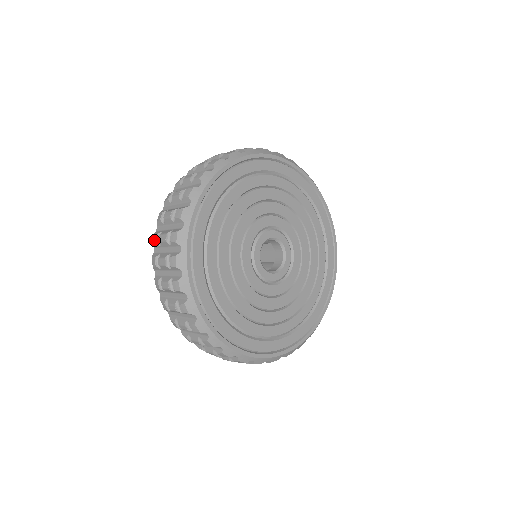
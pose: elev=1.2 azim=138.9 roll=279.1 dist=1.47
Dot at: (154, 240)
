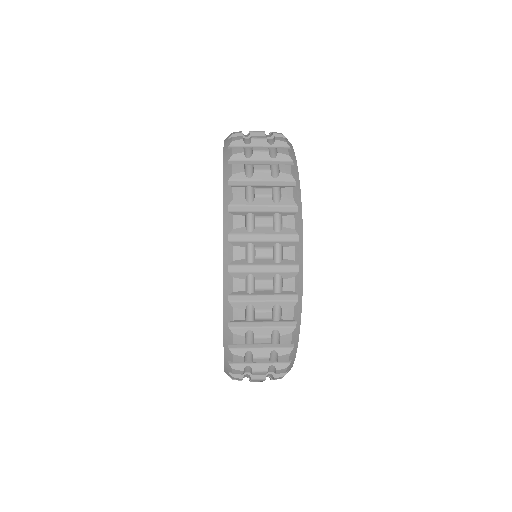
Dot at: (239, 223)
